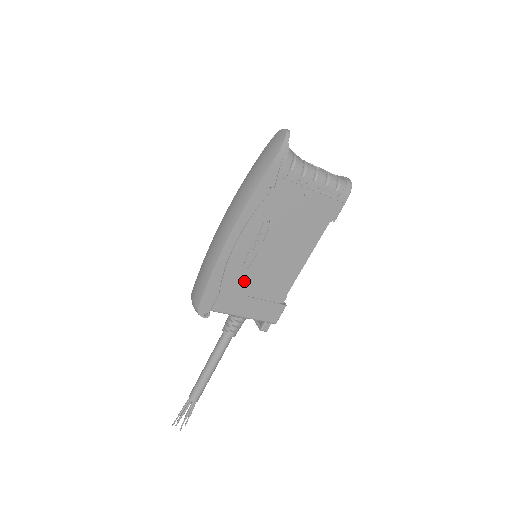
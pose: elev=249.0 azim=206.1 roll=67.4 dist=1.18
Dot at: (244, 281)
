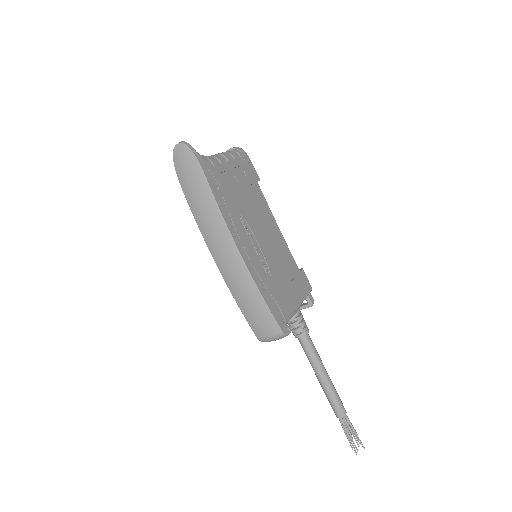
Dot at: (275, 277)
